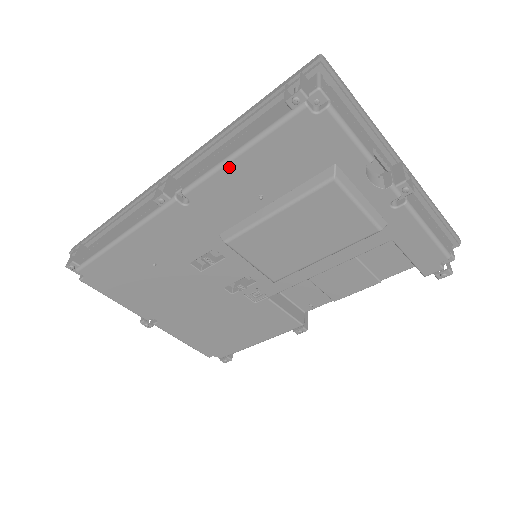
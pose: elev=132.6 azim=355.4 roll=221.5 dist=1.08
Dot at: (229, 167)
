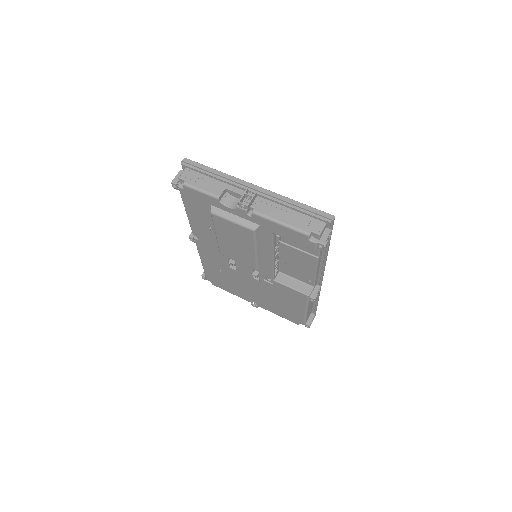
Dot at: (190, 219)
